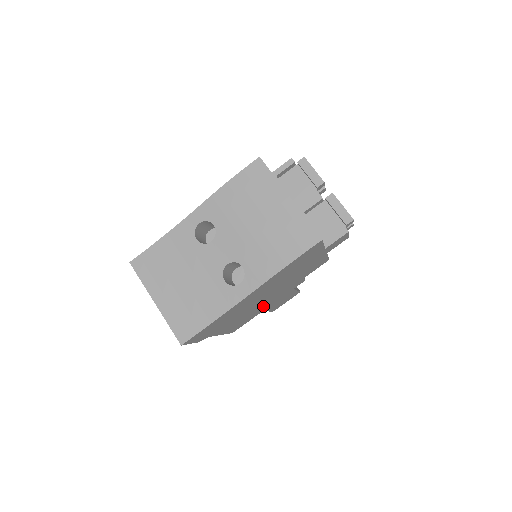
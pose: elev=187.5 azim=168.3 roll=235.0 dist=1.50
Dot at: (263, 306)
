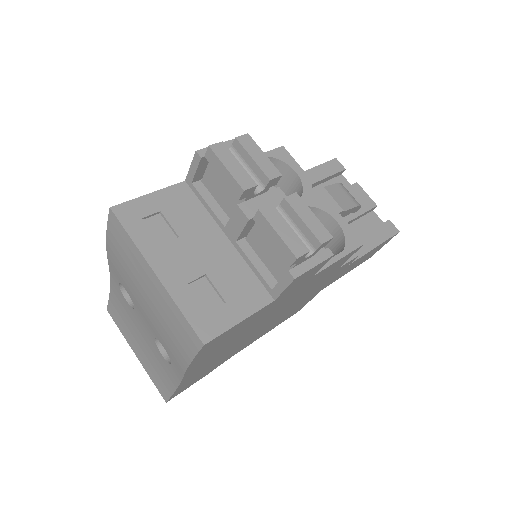
Dot at: (300, 303)
